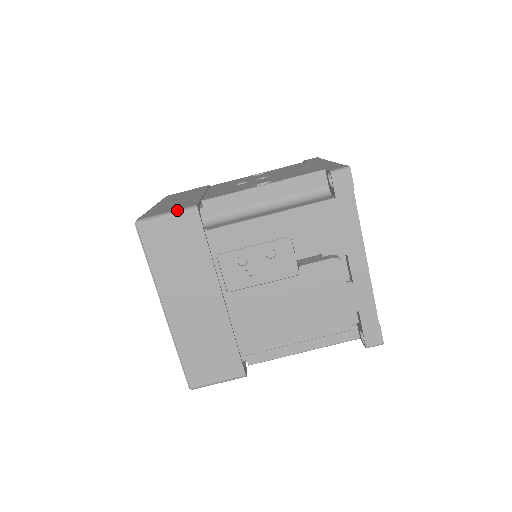
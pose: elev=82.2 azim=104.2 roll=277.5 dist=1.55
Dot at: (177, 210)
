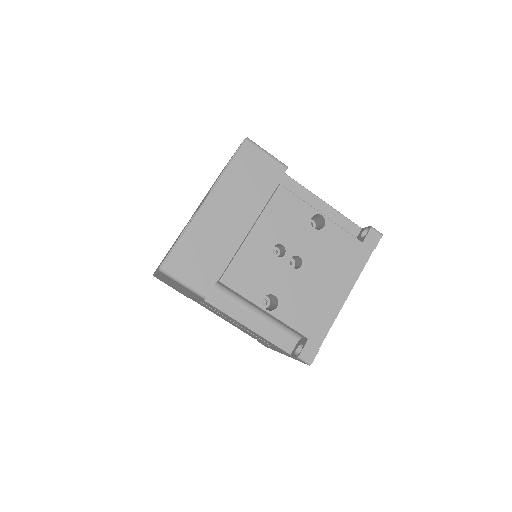
Dot at: (192, 288)
